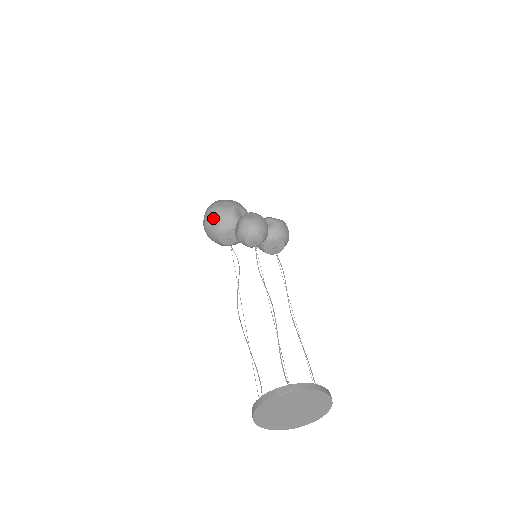
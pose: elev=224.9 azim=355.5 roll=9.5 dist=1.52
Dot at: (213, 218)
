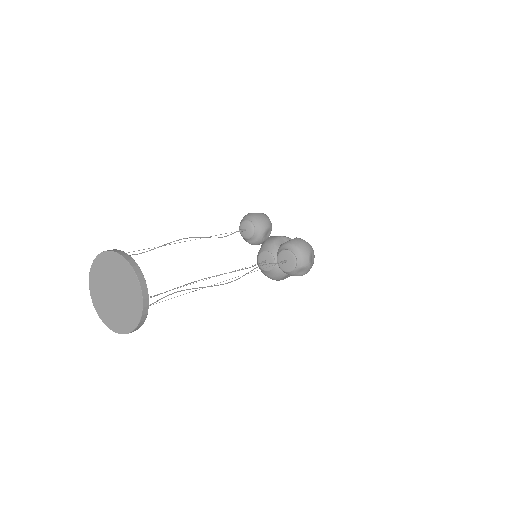
Dot at: occluded
